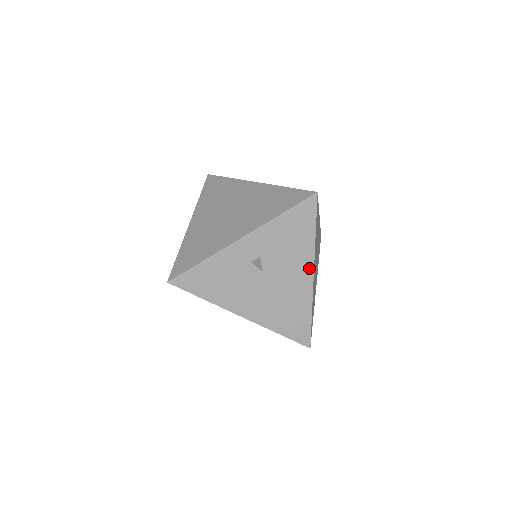
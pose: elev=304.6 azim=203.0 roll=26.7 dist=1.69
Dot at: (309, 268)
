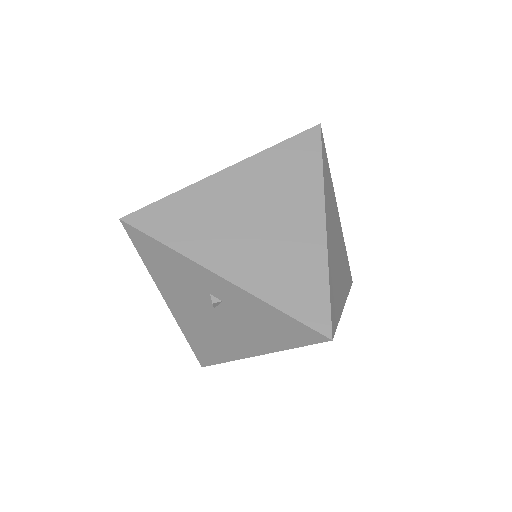
Dot at: (257, 350)
